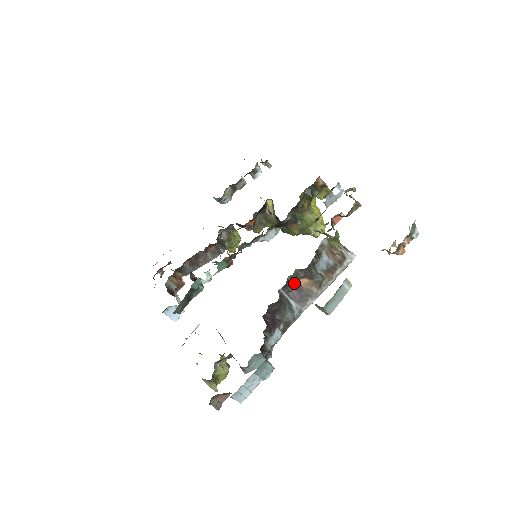
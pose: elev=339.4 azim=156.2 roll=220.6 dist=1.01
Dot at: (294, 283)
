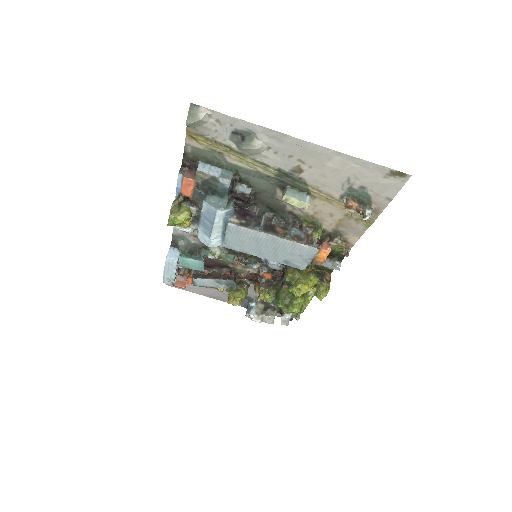
Dot at: (273, 225)
